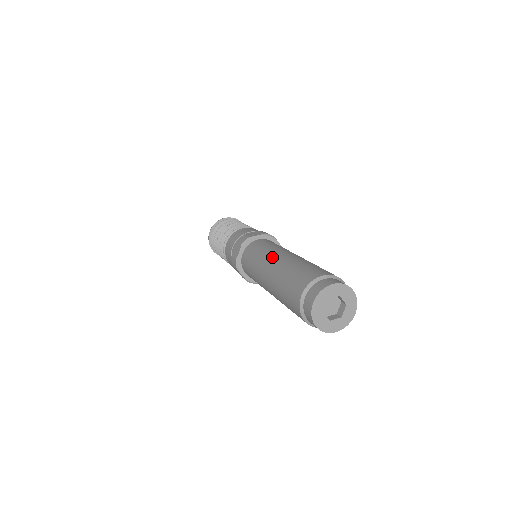
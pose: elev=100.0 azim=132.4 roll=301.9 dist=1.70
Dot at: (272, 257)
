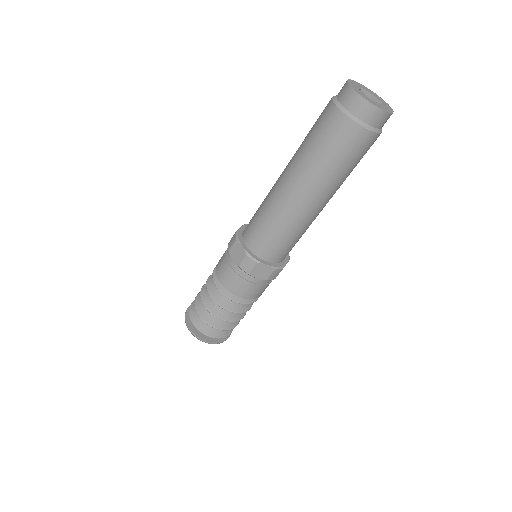
Dot at: (277, 183)
